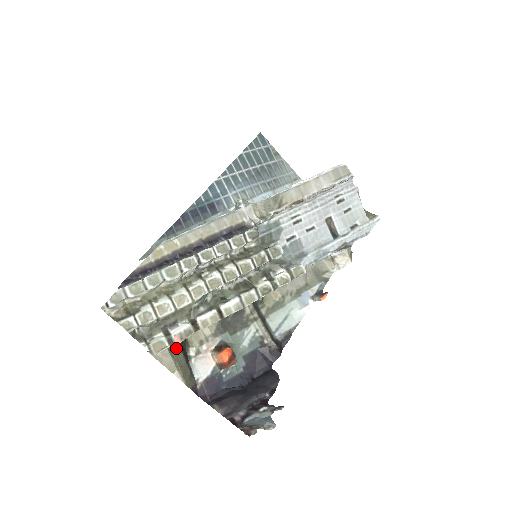
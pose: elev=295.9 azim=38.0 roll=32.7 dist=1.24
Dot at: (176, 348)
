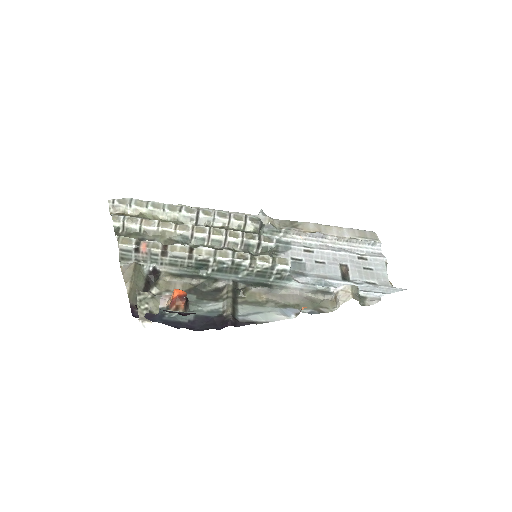
Dot at: (143, 273)
